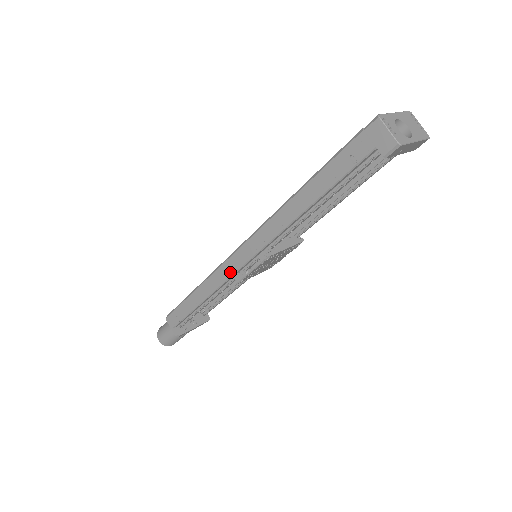
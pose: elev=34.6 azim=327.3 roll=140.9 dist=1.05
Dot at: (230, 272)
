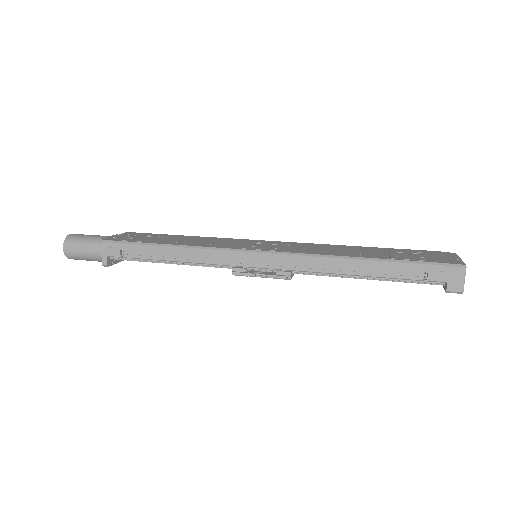
Dot at: (234, 262)
